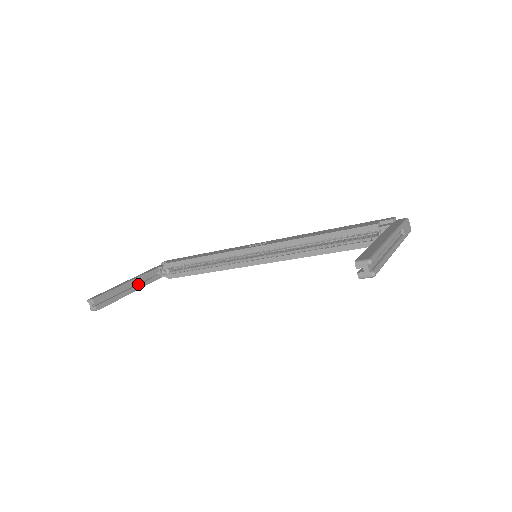
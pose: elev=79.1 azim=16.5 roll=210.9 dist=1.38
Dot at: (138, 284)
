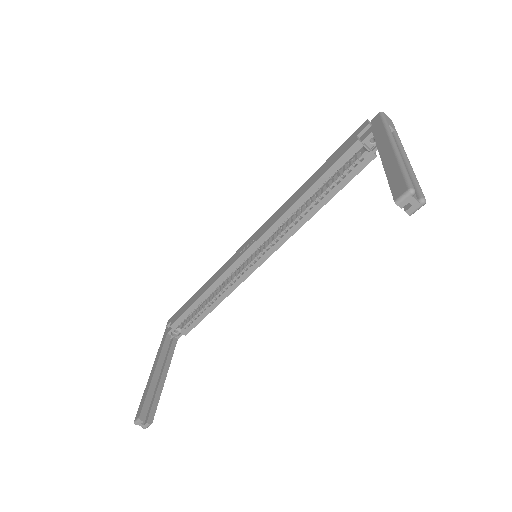
Dot at: (164, 365)
